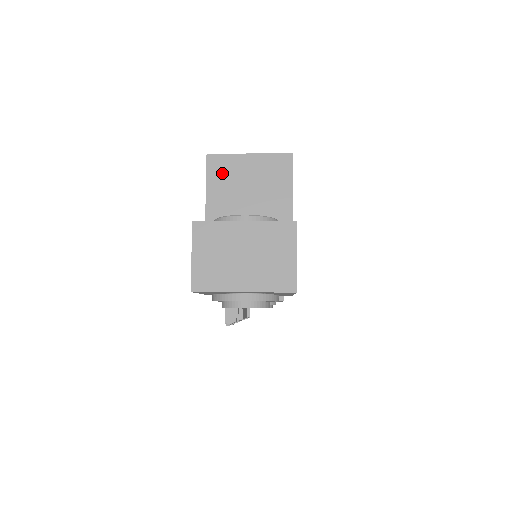
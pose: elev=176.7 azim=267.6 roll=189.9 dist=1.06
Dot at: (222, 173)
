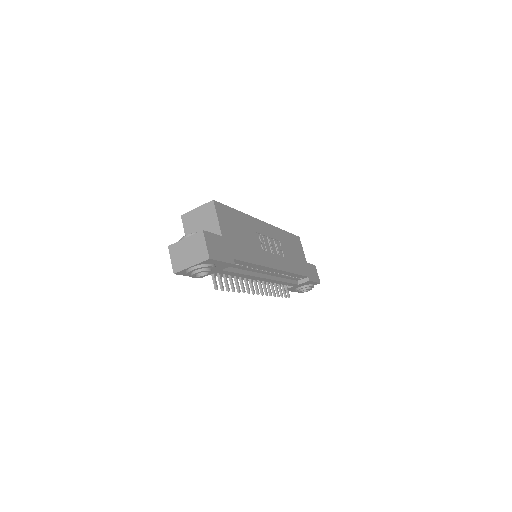
Dot at: (188, 221)
